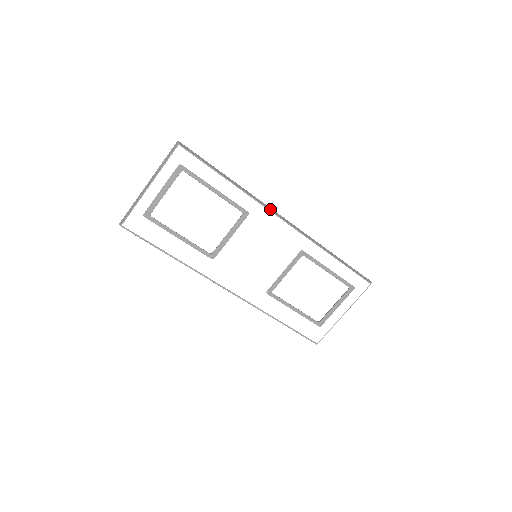
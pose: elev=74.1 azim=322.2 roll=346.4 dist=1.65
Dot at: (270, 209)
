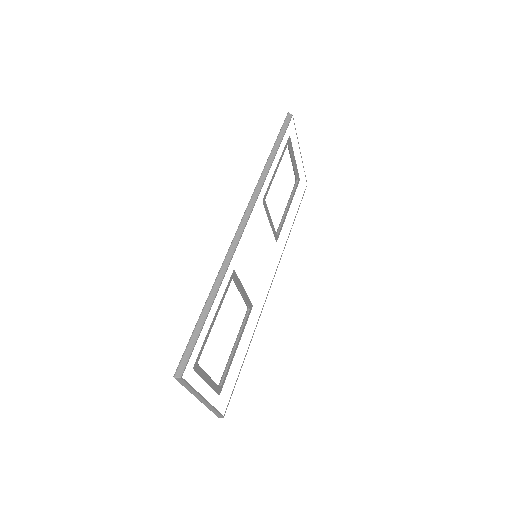
Dot at: (235, 244)
